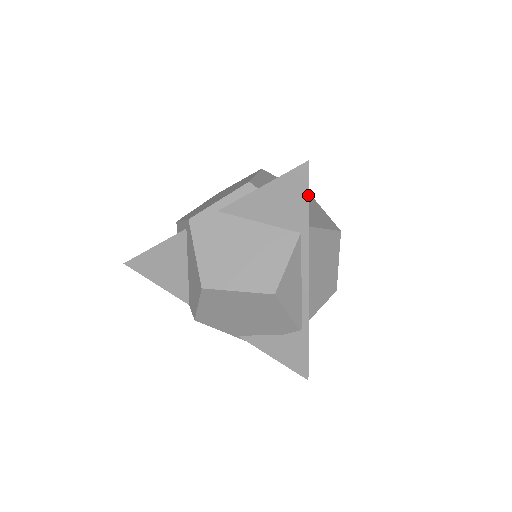
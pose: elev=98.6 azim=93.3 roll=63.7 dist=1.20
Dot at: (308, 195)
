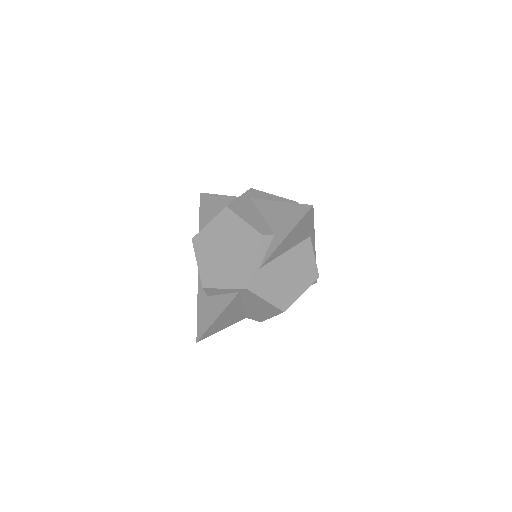
Dot at: (313, 219)
